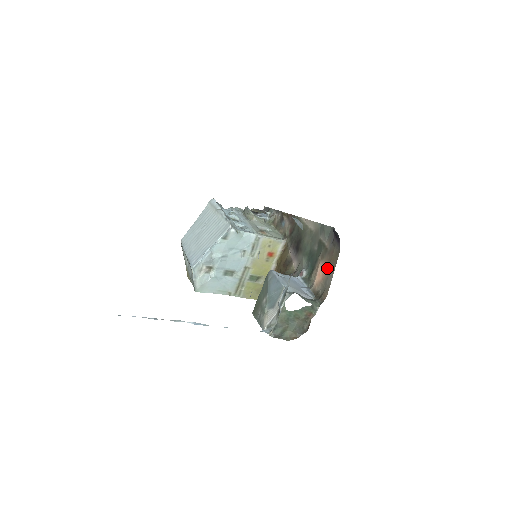
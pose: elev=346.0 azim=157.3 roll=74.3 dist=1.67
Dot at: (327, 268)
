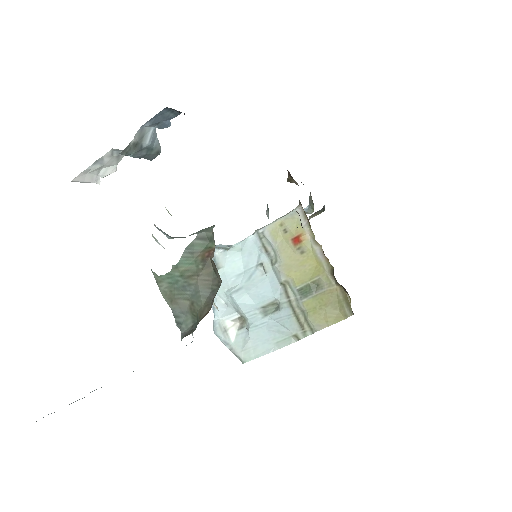
Dot at: occluded
